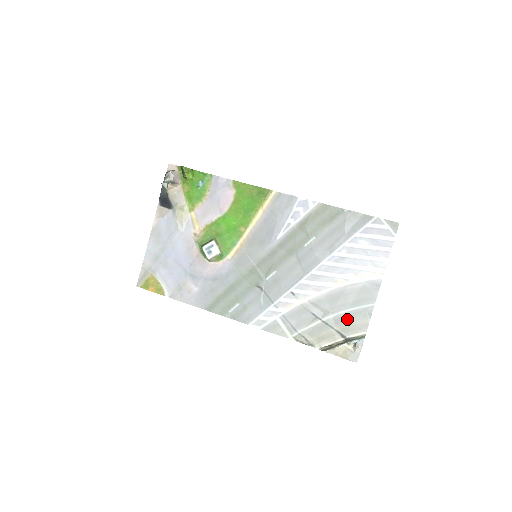
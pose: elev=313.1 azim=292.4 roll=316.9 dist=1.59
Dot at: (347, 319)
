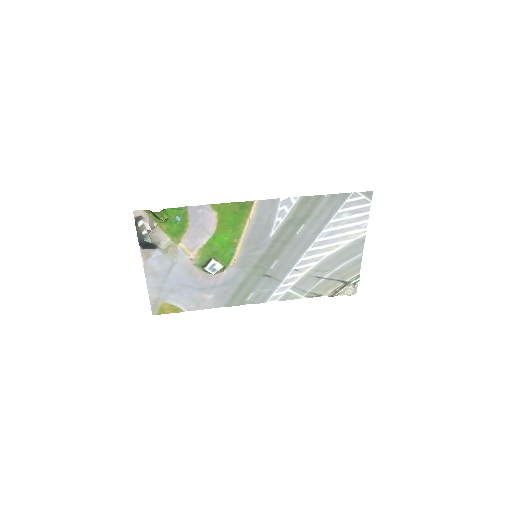
Dot at: (344, 271)
